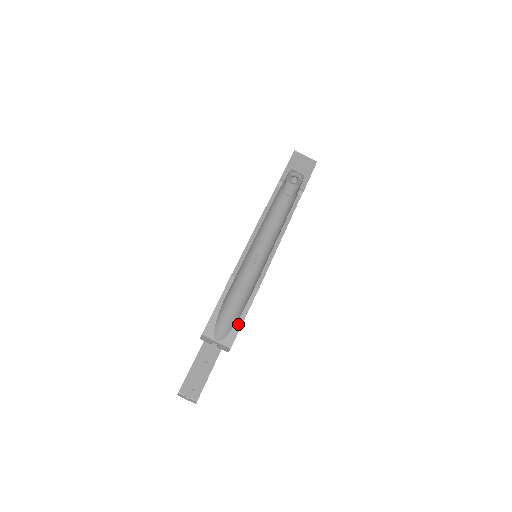
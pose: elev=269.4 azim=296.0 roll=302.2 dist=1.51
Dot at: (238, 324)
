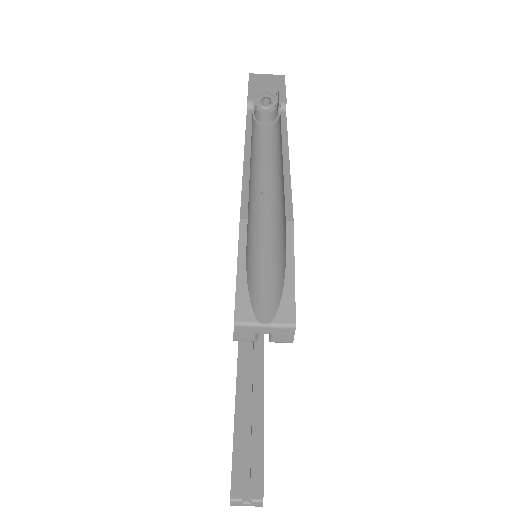
Dot at: (288, 283)
